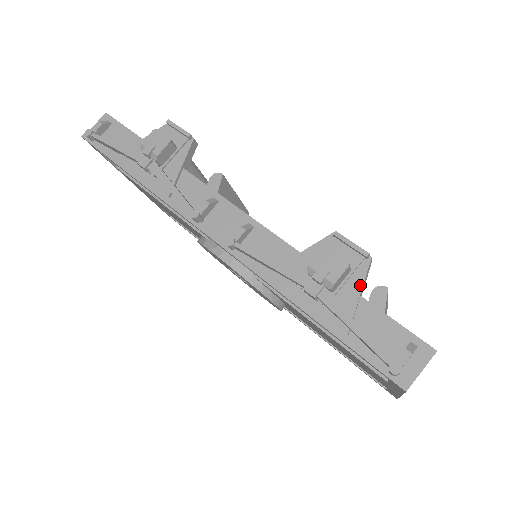
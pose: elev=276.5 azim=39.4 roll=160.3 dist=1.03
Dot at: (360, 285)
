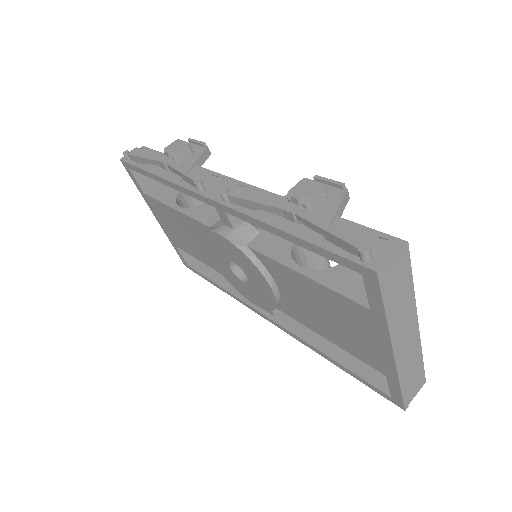
Dot at: (336, 207)
